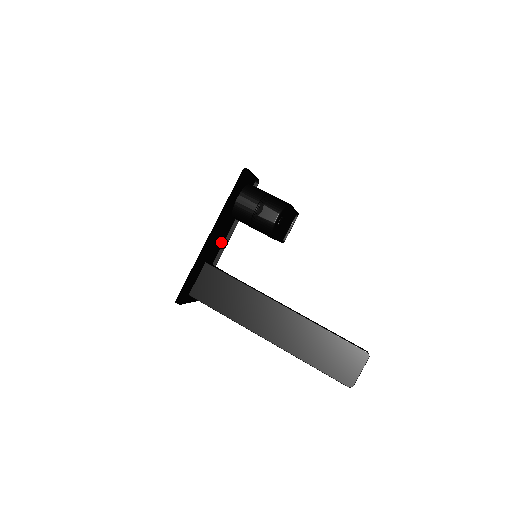
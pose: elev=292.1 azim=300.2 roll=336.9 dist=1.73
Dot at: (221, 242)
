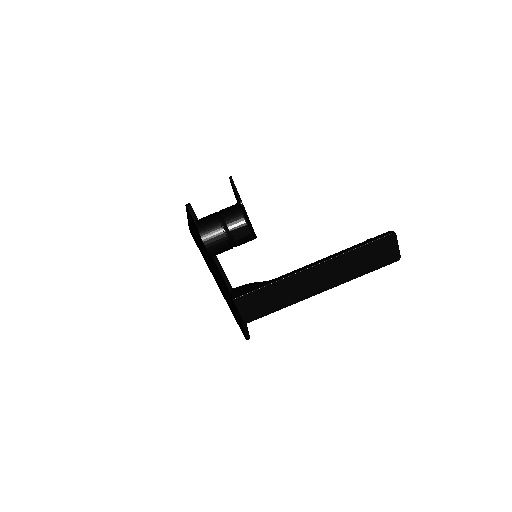
Dot at: occluded
